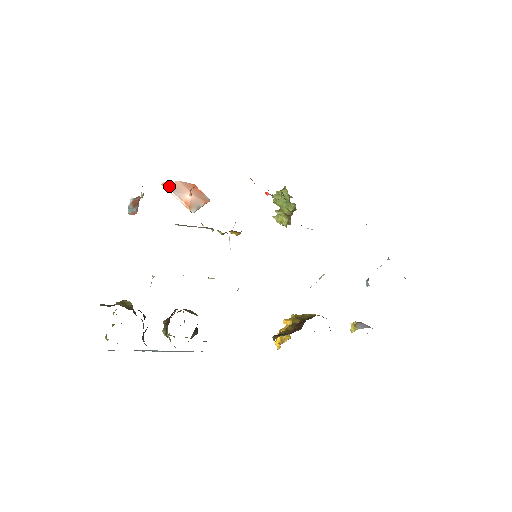
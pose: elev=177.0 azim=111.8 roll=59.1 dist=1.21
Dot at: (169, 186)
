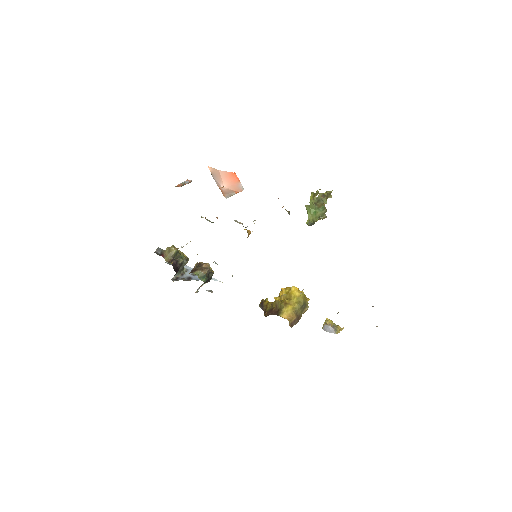
Dot at: (211, 171)
